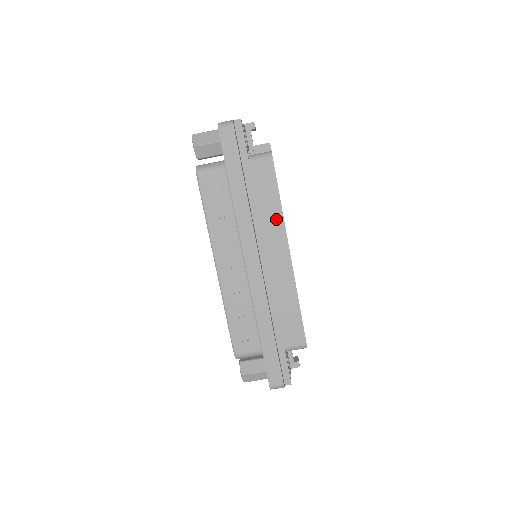
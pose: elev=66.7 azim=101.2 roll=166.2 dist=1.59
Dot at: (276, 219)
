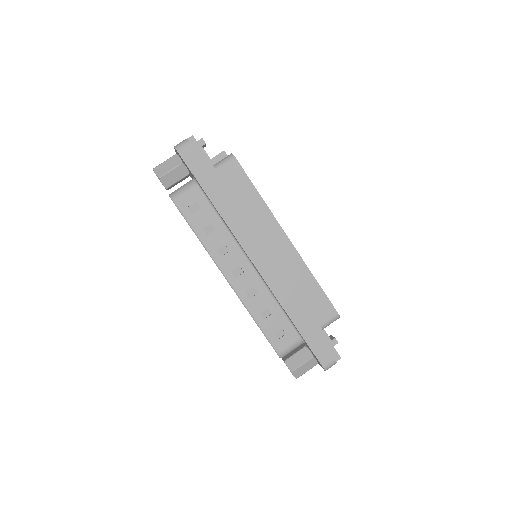
Dot at: (262, 211)
